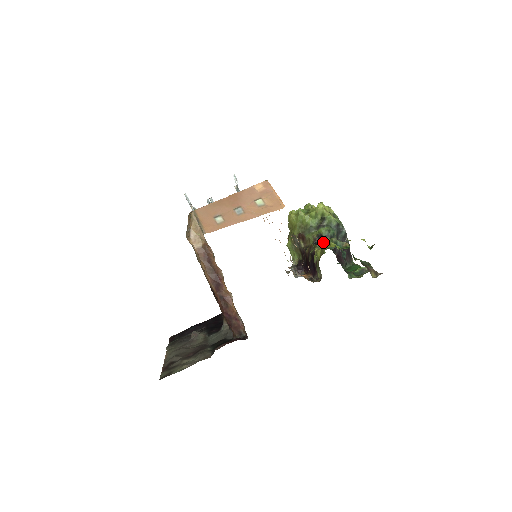
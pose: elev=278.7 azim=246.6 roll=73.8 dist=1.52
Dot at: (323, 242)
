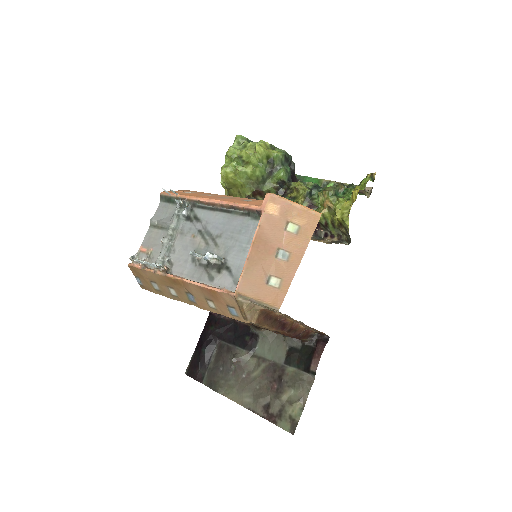
Dot at: (306, 194)
